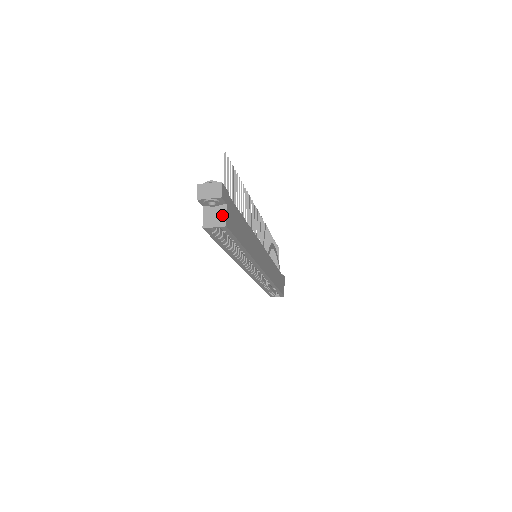
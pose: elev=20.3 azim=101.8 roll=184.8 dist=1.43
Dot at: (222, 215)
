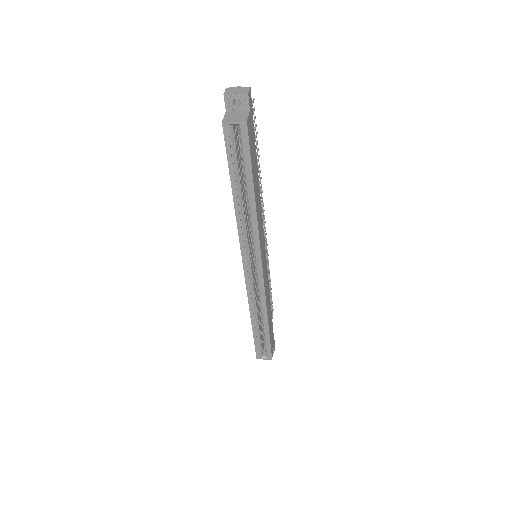
Dot at: (244, 116)
